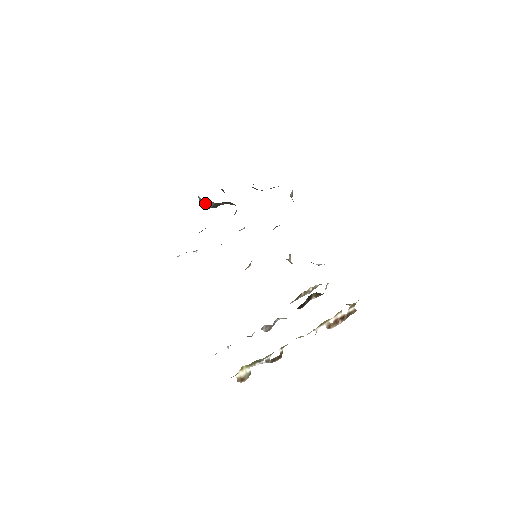
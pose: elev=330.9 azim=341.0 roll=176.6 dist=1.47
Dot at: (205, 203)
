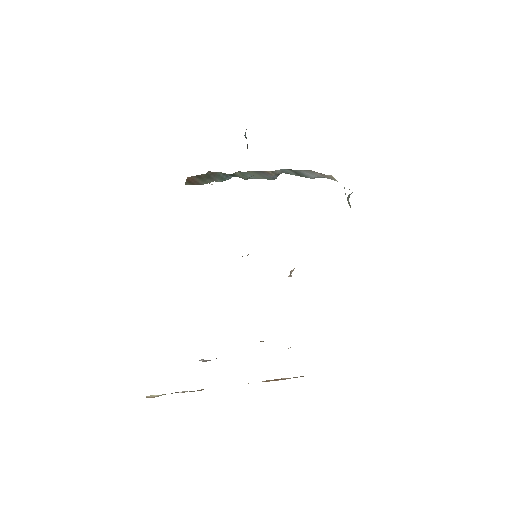
Dot at: (247, 147)
